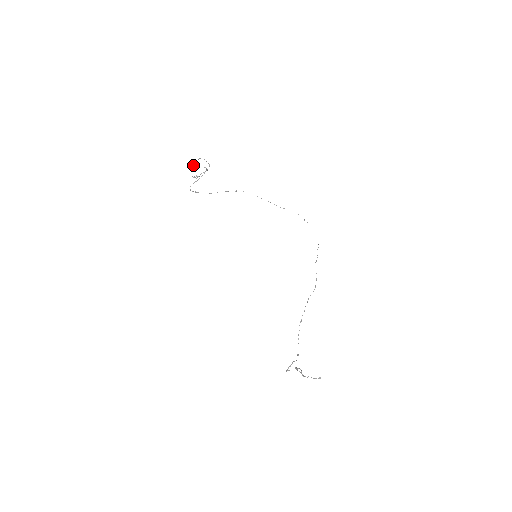
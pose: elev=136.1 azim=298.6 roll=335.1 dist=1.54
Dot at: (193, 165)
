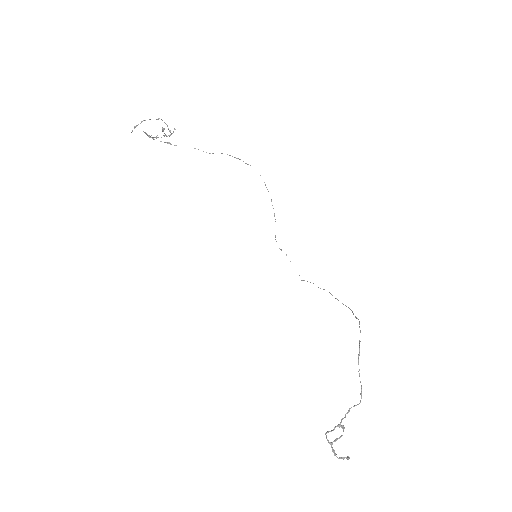
Dot at: (140, 123)
